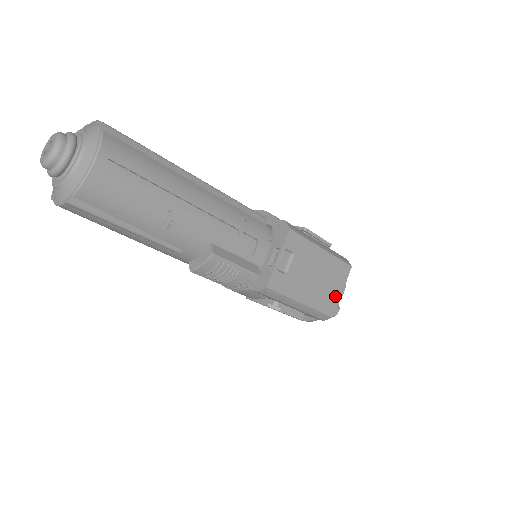
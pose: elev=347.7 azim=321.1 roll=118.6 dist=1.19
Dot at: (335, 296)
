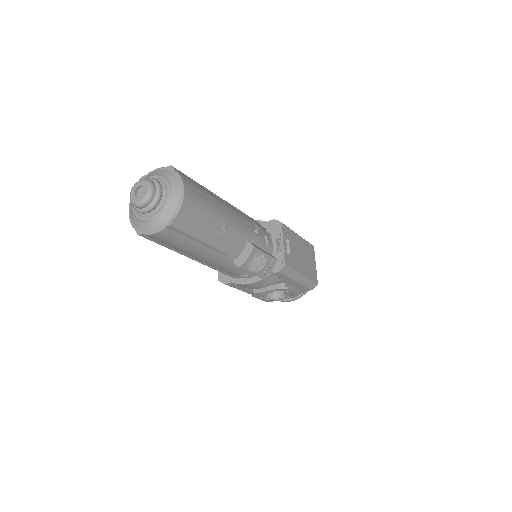
Dot at: (314, 268)
